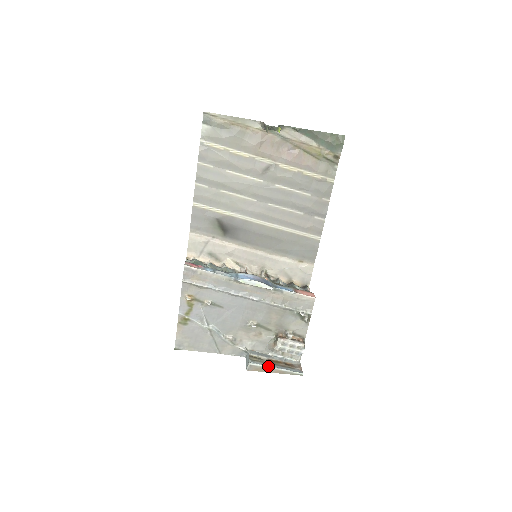
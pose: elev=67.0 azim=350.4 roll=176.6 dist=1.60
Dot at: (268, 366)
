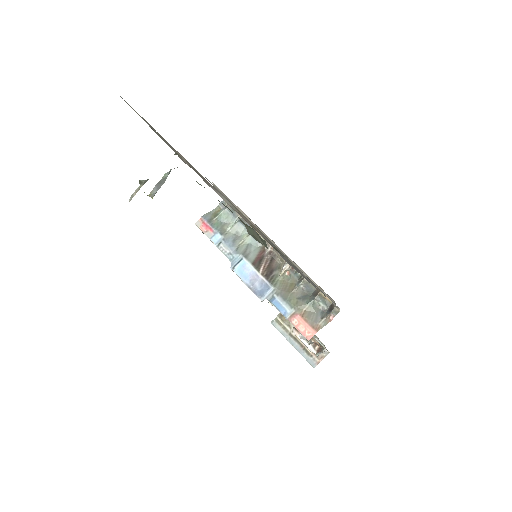
Dot at: (285, 337)
